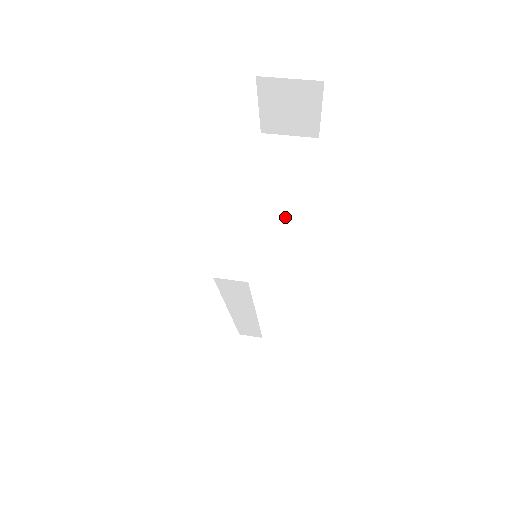
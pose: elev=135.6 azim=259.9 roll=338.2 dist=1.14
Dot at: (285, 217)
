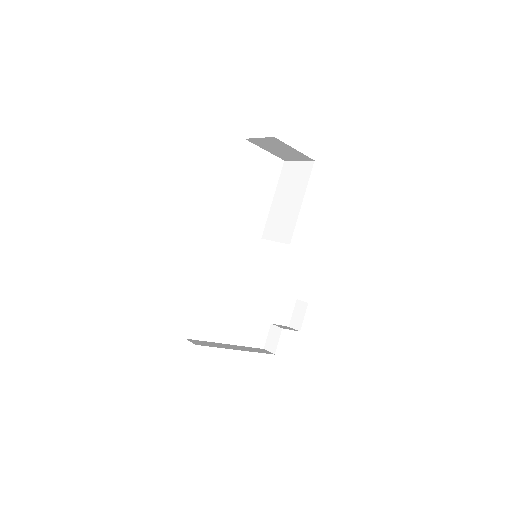
Dot at: (284, 226)
